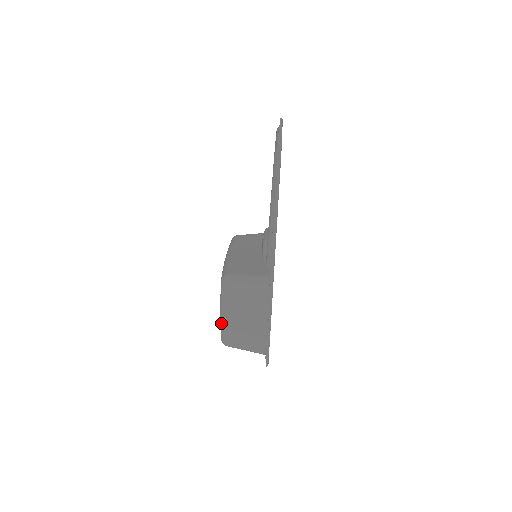
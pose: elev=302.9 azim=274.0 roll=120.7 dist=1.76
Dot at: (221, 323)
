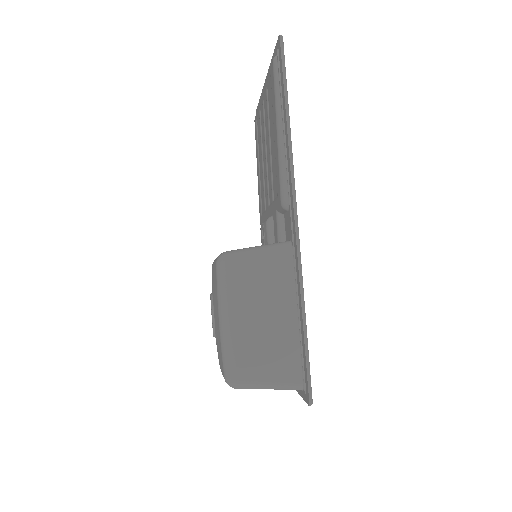
Dot at: (223, 341)
